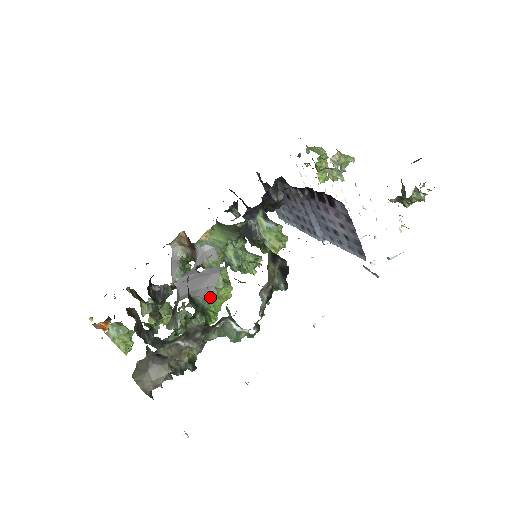
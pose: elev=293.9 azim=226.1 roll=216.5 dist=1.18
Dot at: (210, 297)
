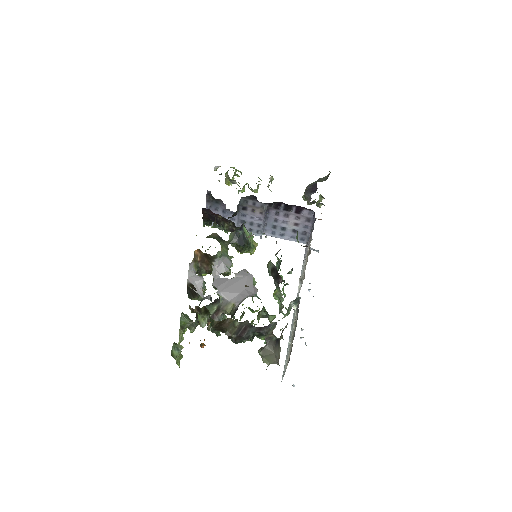
Dot at: (256, 293)
